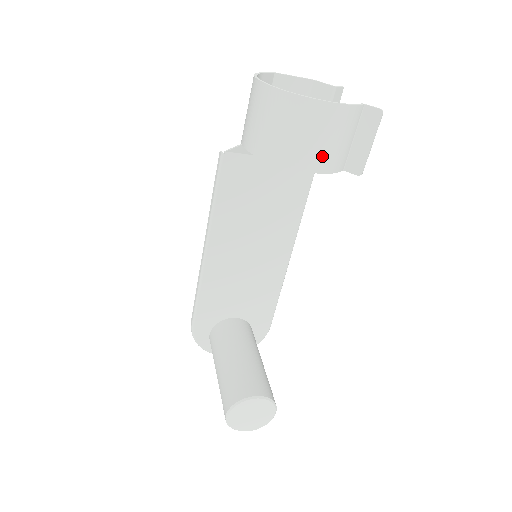
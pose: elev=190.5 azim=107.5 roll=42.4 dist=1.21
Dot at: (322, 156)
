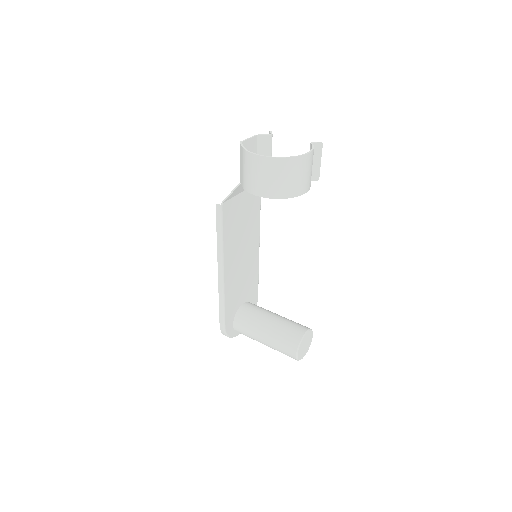
Dot at: (309, 181)
